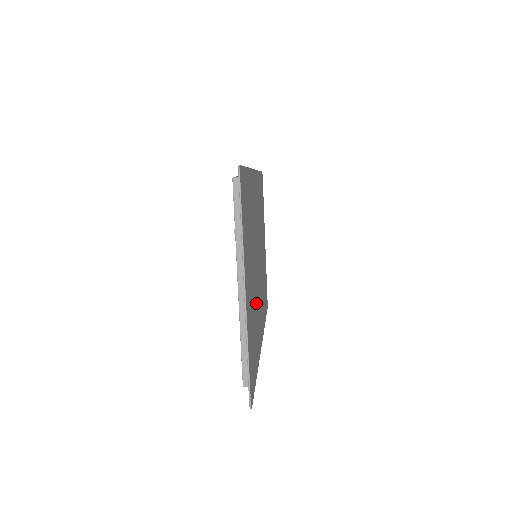
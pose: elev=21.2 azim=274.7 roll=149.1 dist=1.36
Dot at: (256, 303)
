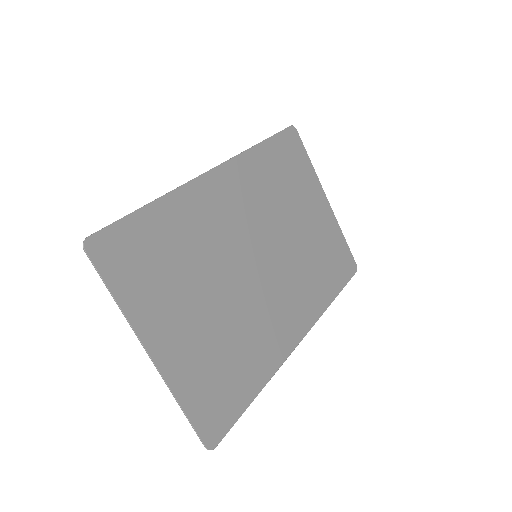
Dot at: (245, 319)
